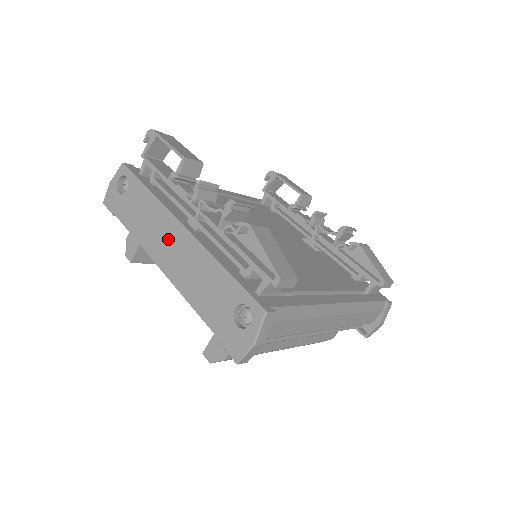
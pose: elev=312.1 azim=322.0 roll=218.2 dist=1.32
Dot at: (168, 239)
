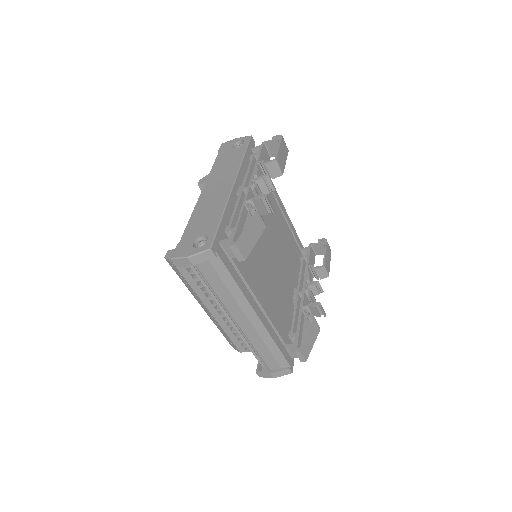
Dot at: (221, 183)
